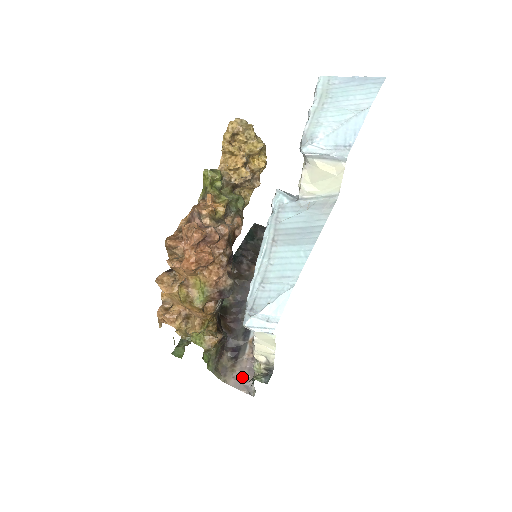
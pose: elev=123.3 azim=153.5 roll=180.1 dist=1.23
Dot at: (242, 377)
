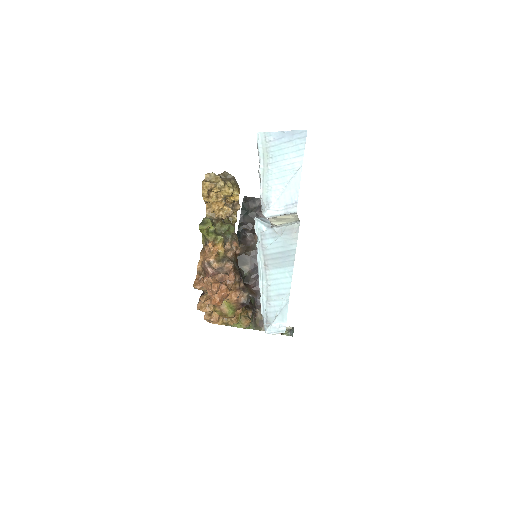
Dot at: occluded
